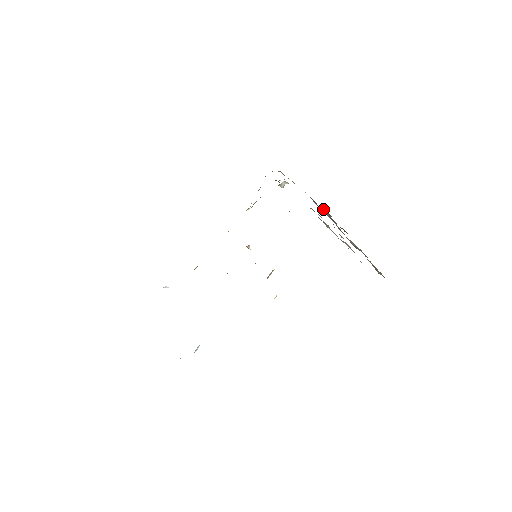
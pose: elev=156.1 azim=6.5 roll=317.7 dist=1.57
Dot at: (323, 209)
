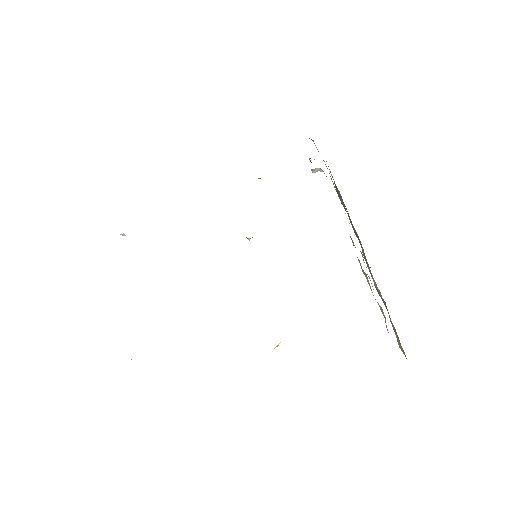
Dot at: occluded
